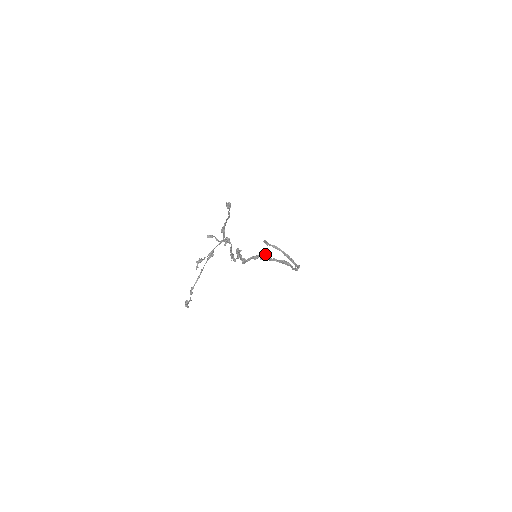
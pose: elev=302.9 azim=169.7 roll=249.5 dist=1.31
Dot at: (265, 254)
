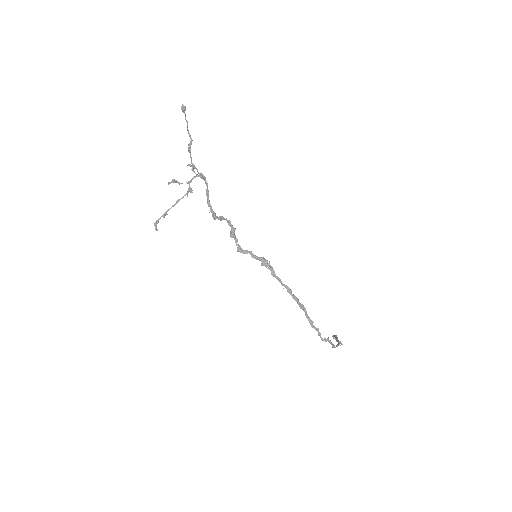
Dot at: (268, 263)
